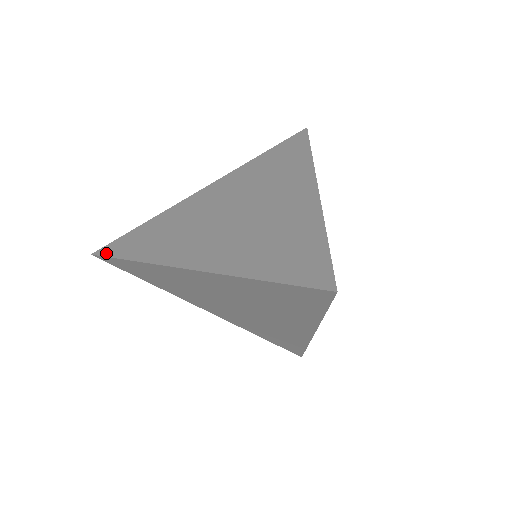
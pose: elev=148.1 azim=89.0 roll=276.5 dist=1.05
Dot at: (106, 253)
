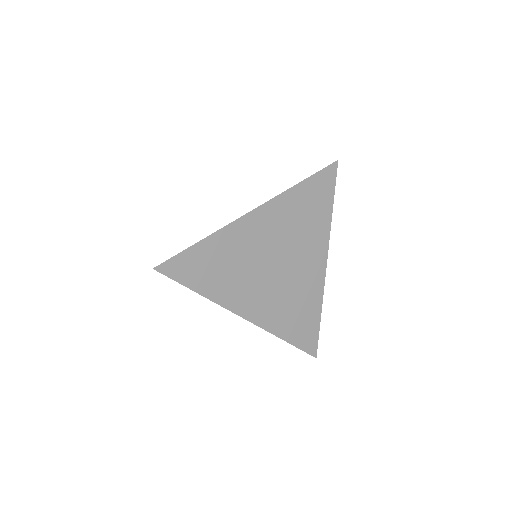
Dot at: (168, 259)
